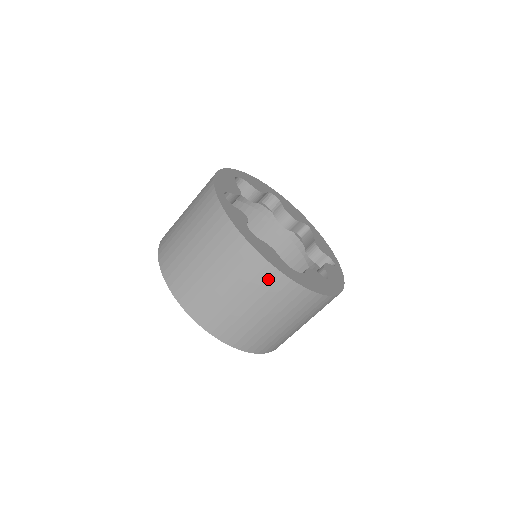
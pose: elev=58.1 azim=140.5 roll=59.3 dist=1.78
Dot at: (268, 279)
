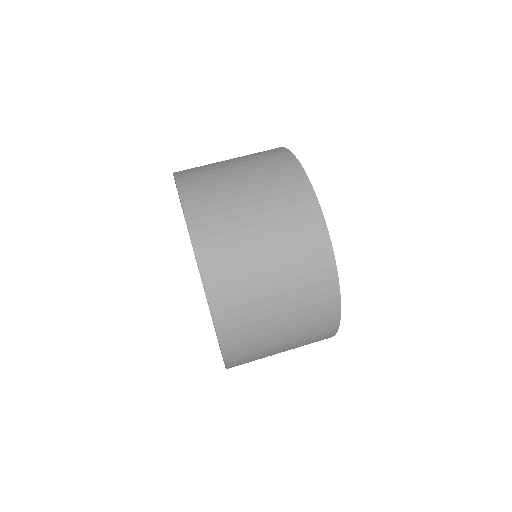
Dot at: (293, 185)
